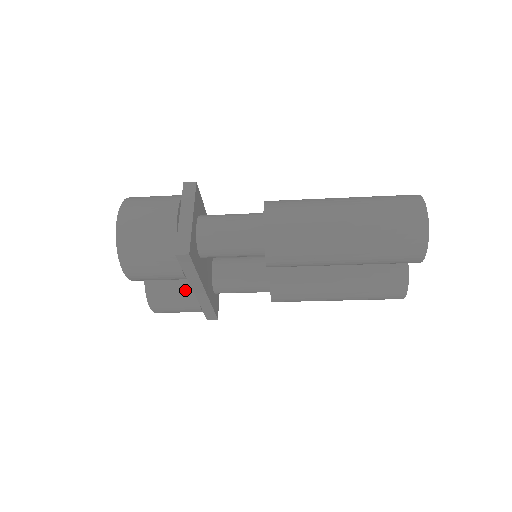
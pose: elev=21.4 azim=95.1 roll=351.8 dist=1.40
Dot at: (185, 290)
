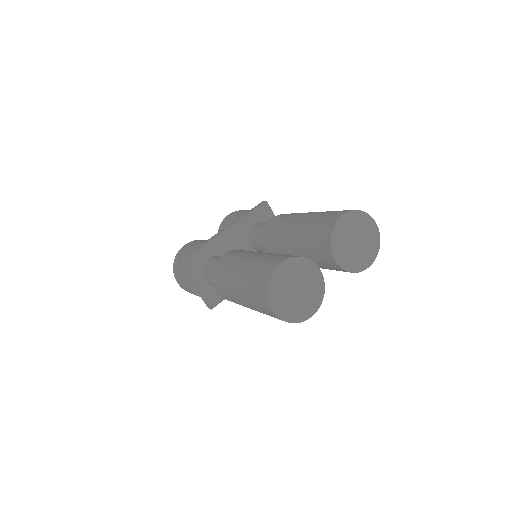
Dot at: occluded
